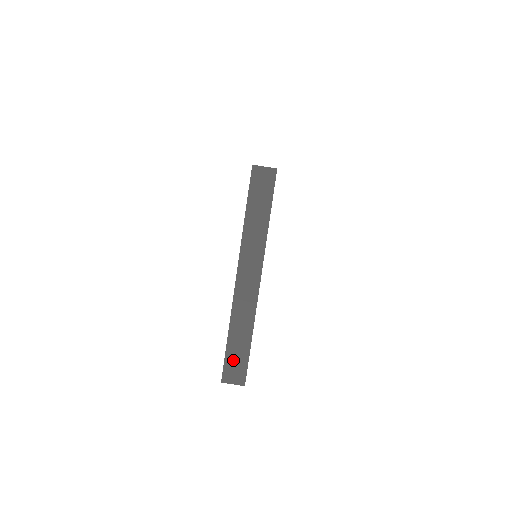
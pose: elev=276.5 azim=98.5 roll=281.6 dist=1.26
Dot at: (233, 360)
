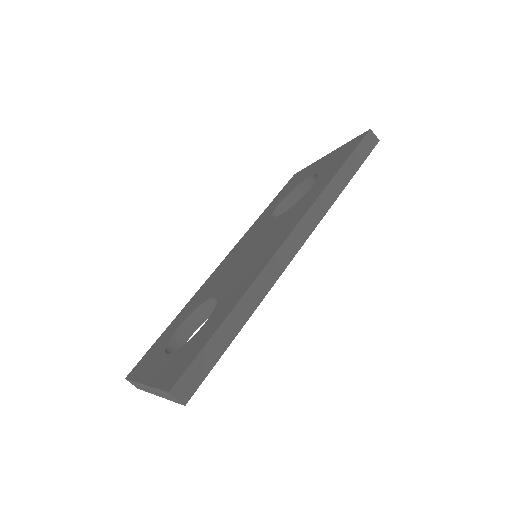
Dot at: (133, 383)
